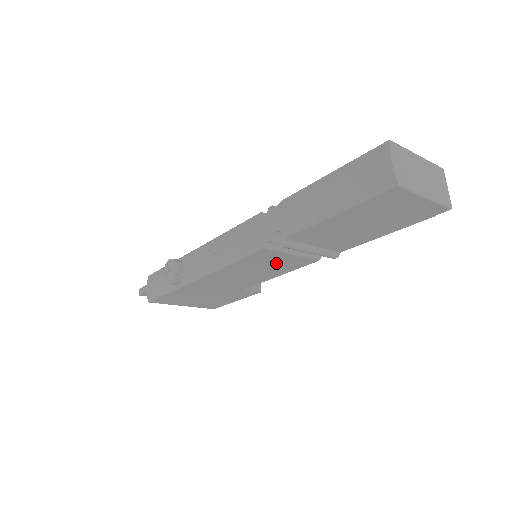
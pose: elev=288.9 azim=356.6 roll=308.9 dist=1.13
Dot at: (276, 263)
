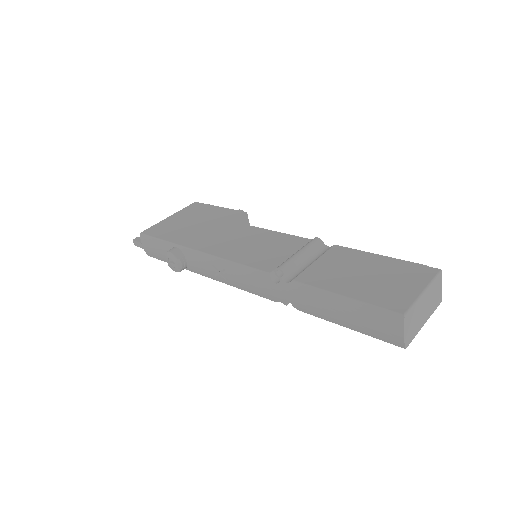
Dot at: occluded
